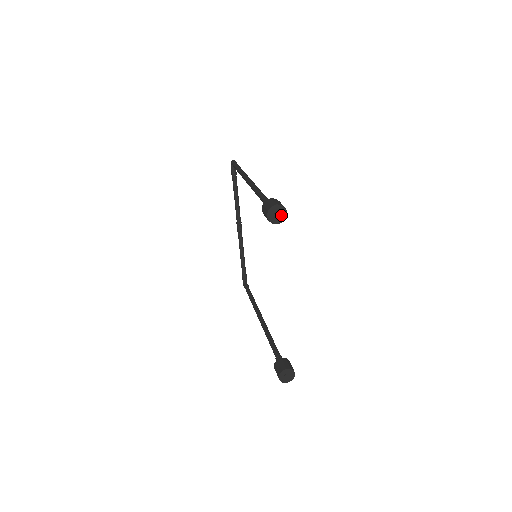
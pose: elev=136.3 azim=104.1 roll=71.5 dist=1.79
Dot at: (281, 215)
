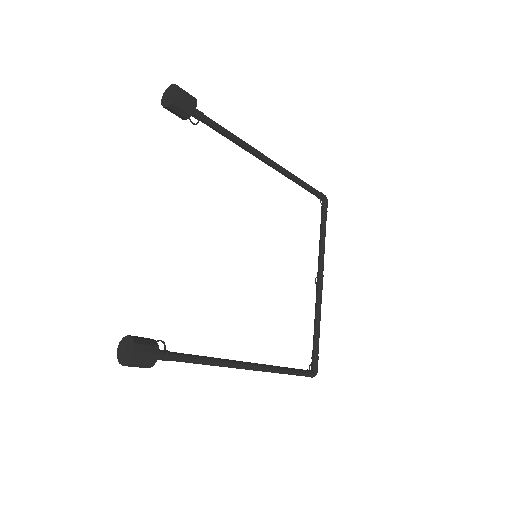
Dot at: (172, 96)
